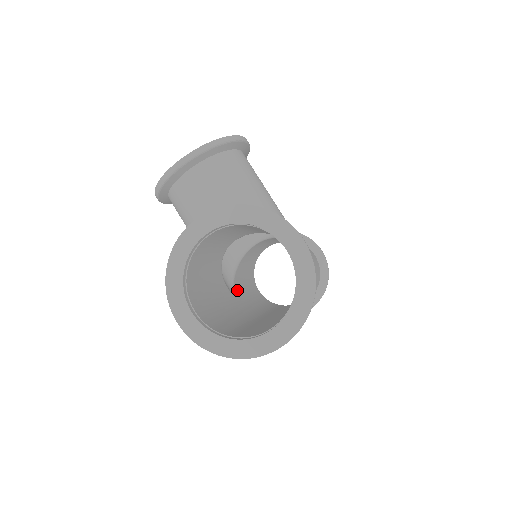
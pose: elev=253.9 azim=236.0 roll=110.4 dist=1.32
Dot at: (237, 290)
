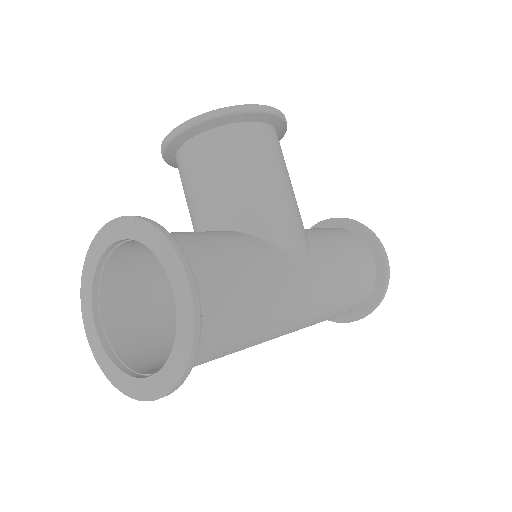
Dot at: occluded
